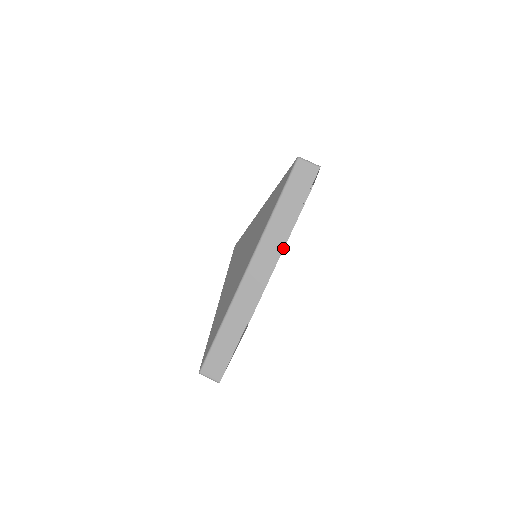
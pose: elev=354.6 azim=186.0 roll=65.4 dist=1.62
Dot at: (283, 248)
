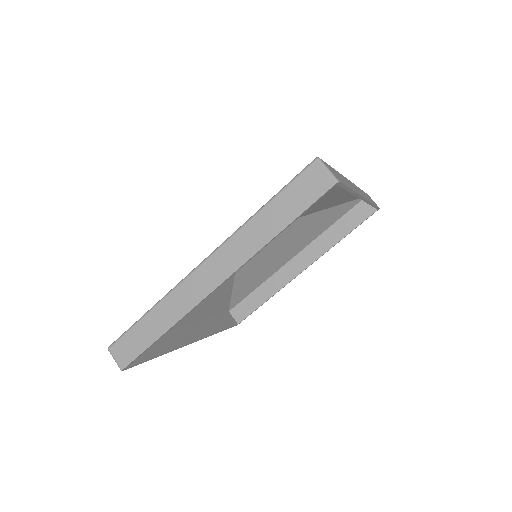
Dot at: (311, 263)
